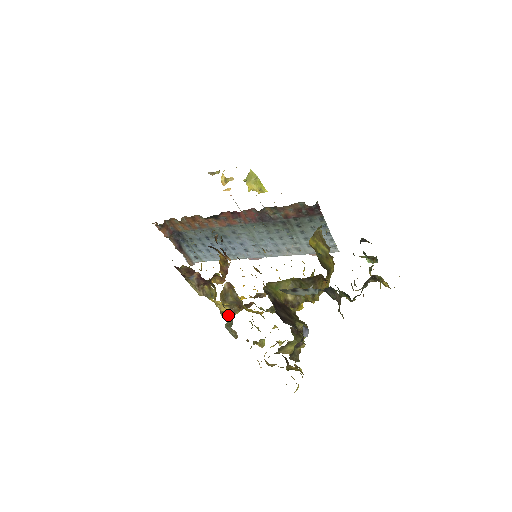
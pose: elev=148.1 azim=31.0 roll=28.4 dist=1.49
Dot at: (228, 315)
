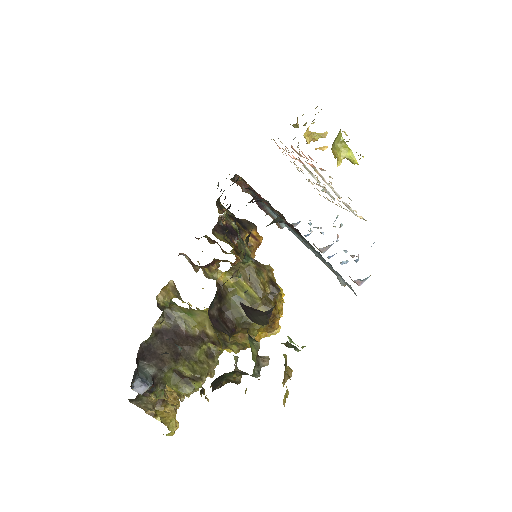
Dot at: occluded
